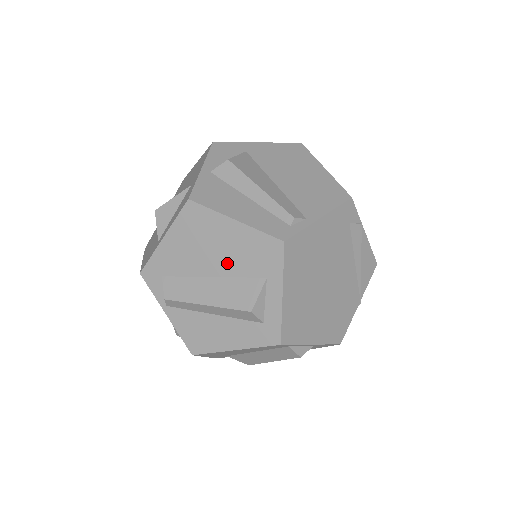
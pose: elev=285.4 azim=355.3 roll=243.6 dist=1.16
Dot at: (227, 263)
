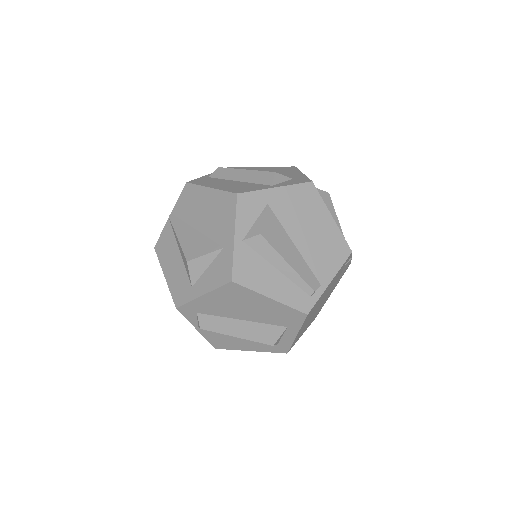
Dot at: (257, 316)
